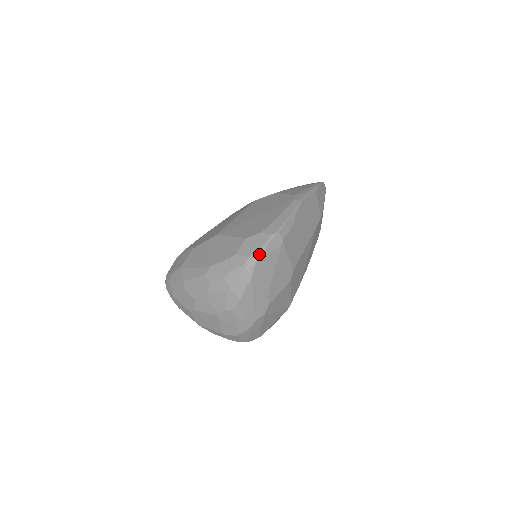
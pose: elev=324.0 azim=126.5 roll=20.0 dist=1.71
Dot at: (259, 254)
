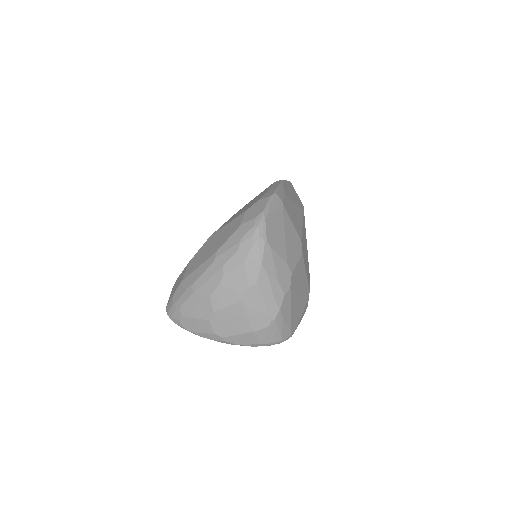
Dot at: (265, 212)
